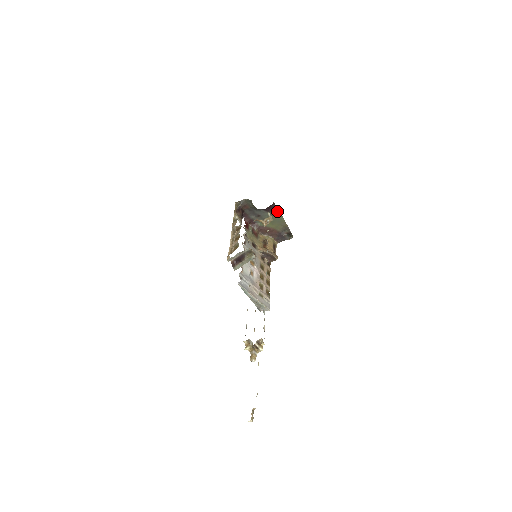
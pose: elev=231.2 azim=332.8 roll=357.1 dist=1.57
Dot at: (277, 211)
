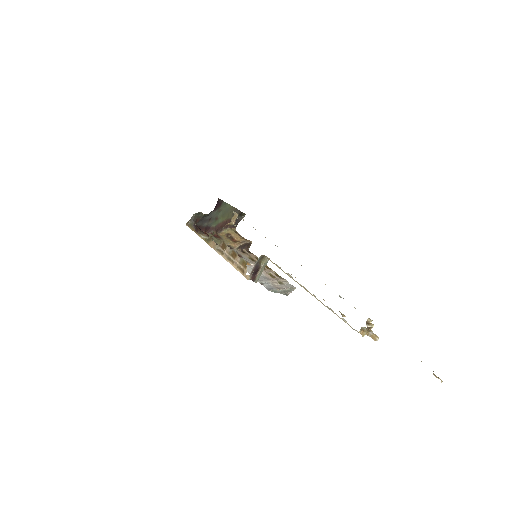
Dot at: (223, 203)
